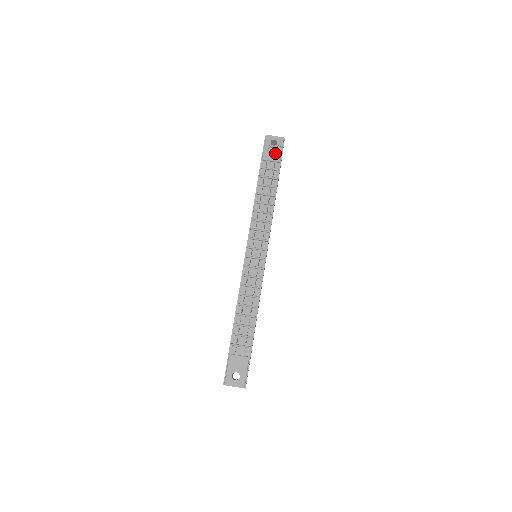
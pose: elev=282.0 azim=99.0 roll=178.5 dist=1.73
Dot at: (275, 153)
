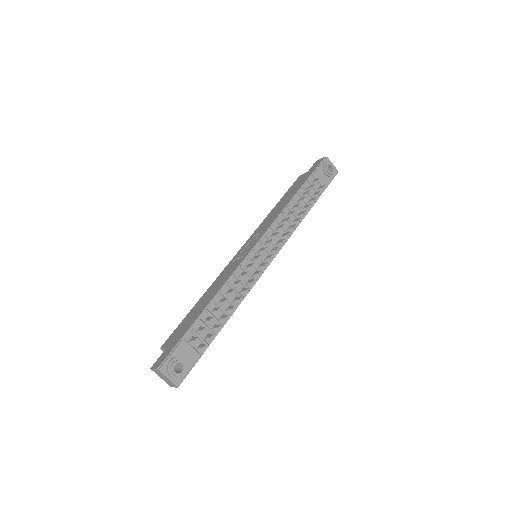
Dot at: (326, 178)
